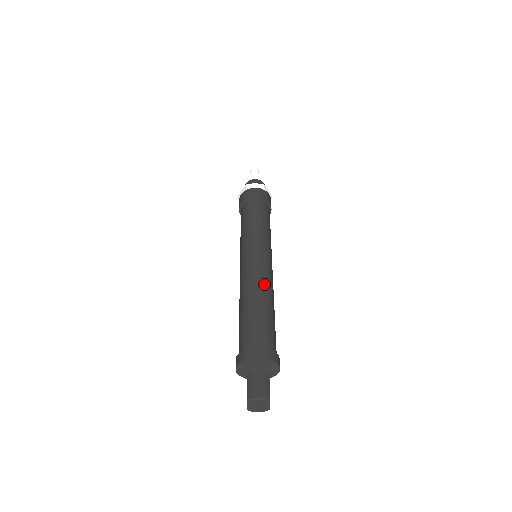
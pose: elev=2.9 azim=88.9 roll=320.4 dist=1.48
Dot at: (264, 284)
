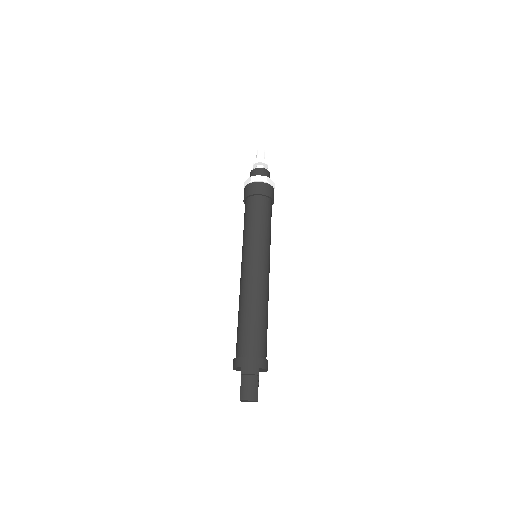
Dot at: (260, 293)
